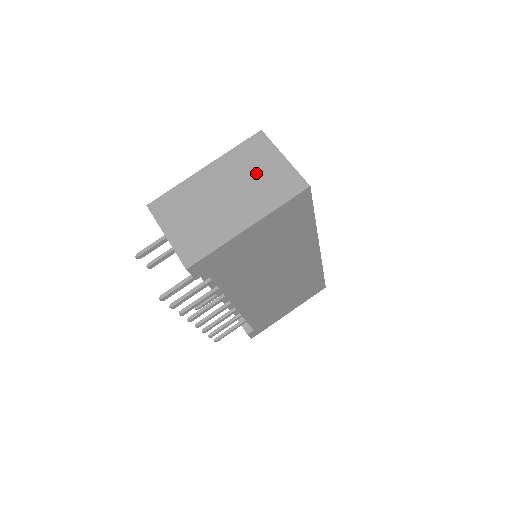
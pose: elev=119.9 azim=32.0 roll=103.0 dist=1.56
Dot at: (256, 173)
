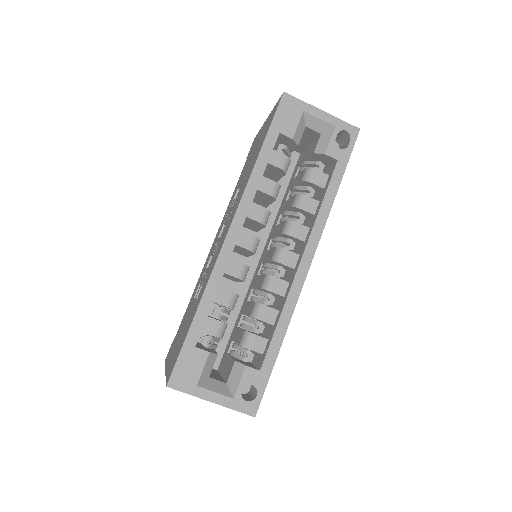
Dot at: occluded
